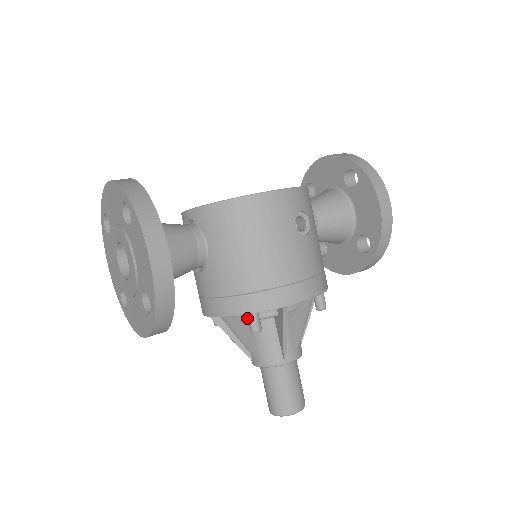
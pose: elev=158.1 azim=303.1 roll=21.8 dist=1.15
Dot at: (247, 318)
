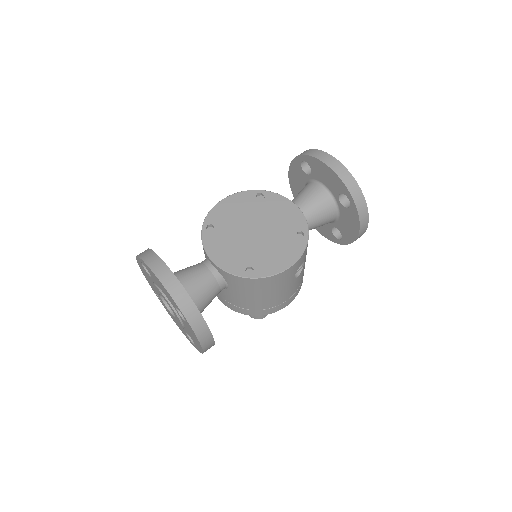
Dot at: occluded
